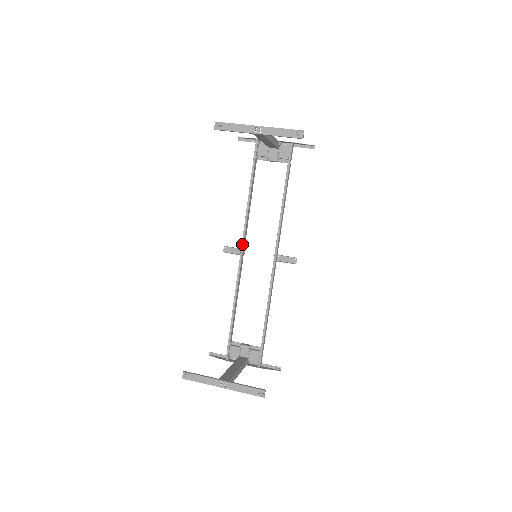
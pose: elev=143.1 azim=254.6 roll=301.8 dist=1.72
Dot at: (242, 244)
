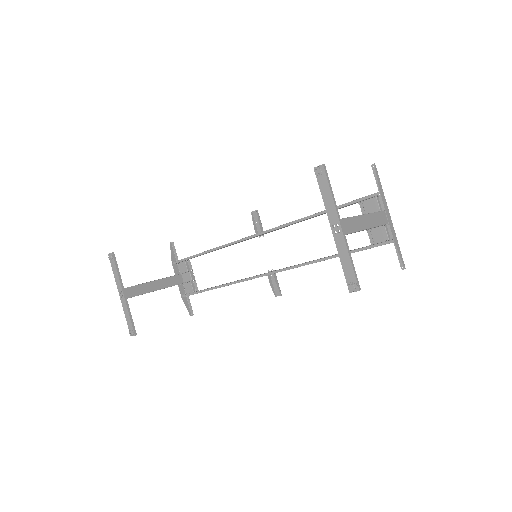
Dot at: (264, 231)
